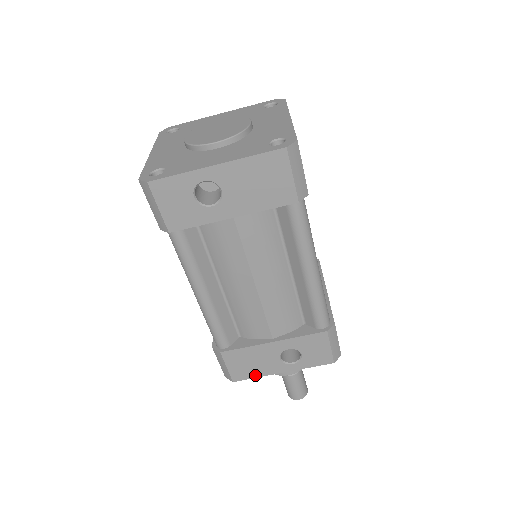
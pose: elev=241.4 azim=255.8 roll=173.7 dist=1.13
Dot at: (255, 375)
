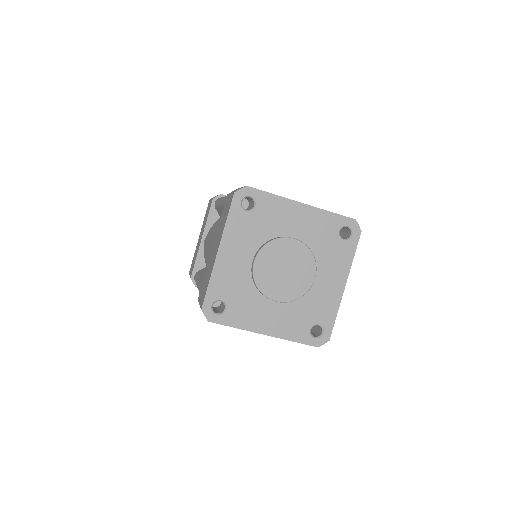
Dot at: occluded
